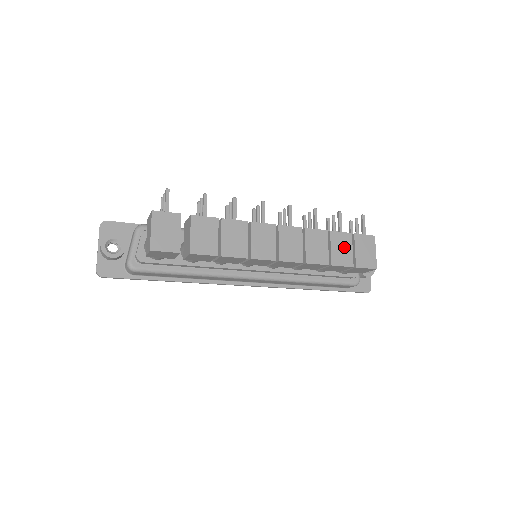
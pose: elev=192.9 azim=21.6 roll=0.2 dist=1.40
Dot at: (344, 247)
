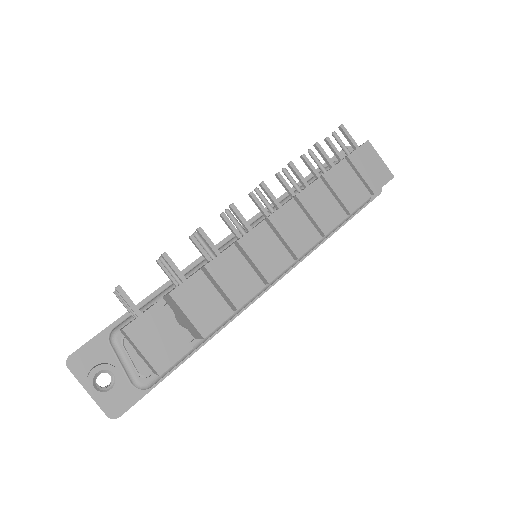
Dot at: (348, 182)
